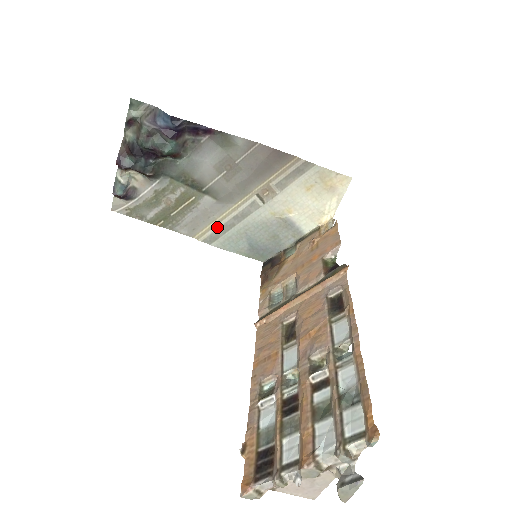
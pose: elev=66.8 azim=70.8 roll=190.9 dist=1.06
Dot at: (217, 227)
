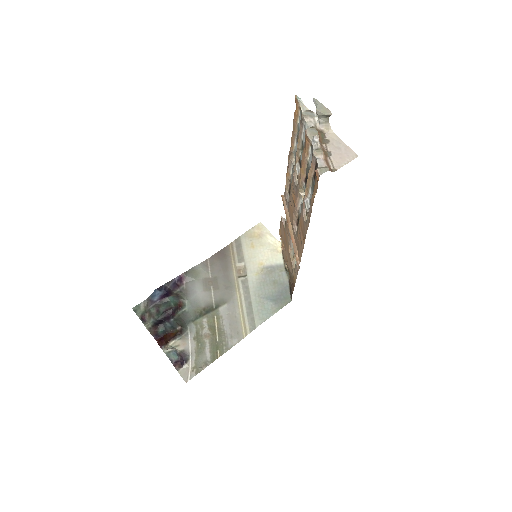
Dot at: (245, 315)
